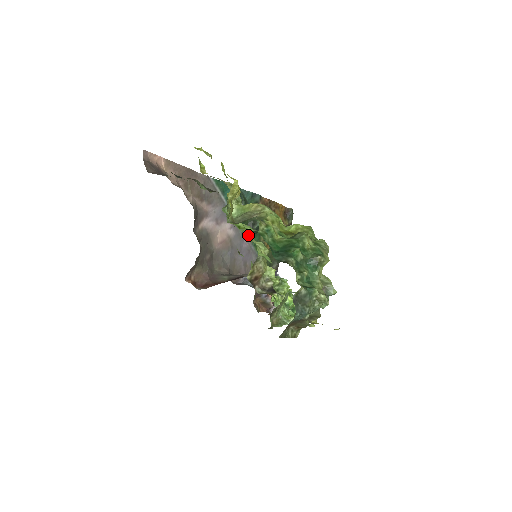
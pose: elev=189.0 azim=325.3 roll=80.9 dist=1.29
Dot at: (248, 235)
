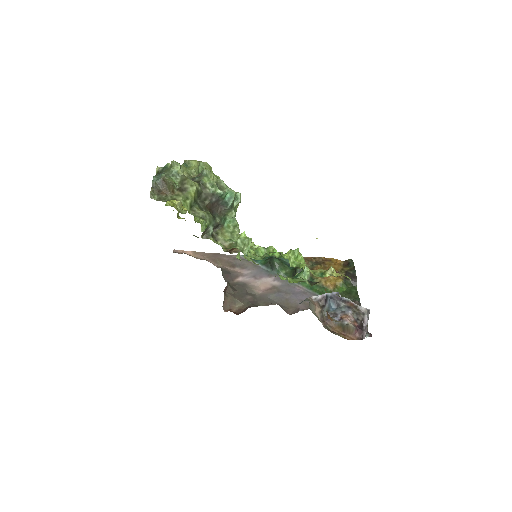
Dot at: occluded
